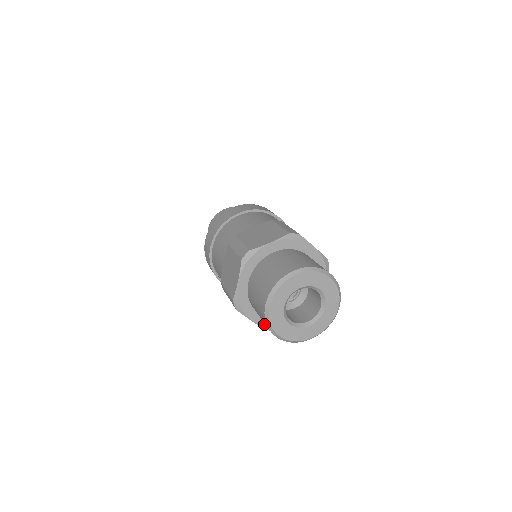
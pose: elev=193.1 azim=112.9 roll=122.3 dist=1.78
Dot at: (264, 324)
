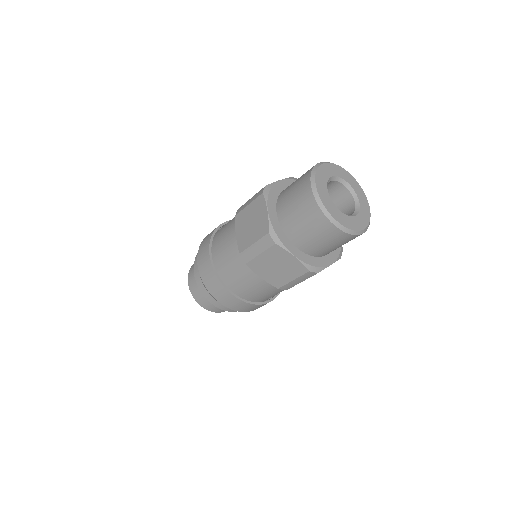
Dot at: (306, 261)
